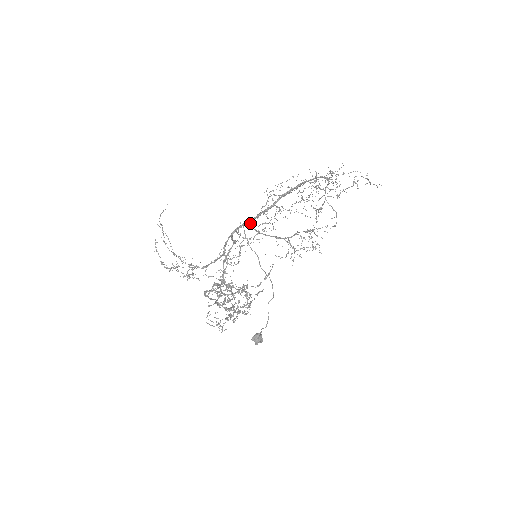
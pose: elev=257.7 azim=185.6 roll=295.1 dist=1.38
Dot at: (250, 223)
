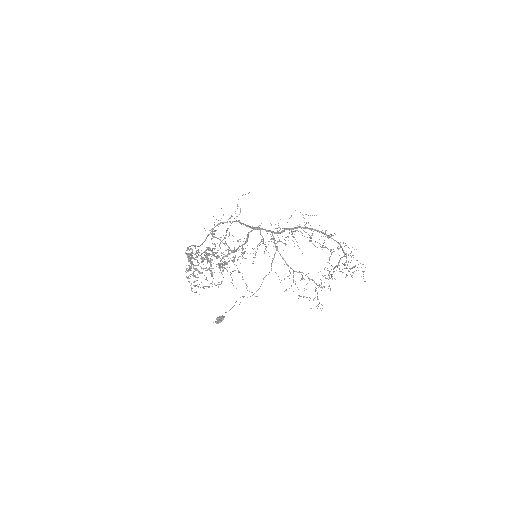
Dot at: occluded
